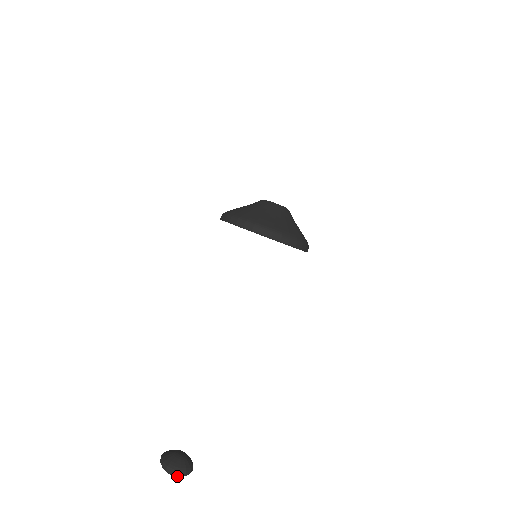
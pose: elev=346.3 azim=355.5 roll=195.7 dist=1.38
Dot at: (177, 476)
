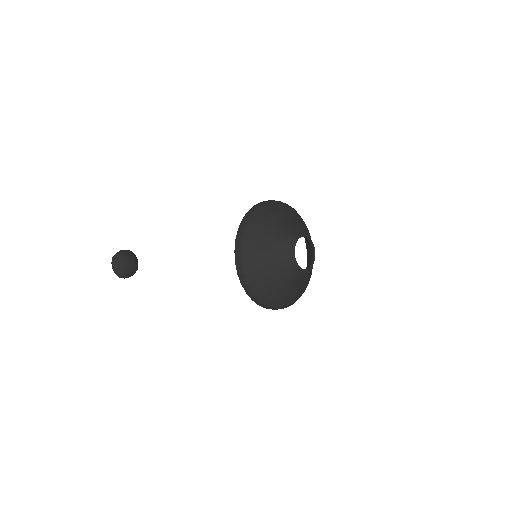
Dot at: occluded
